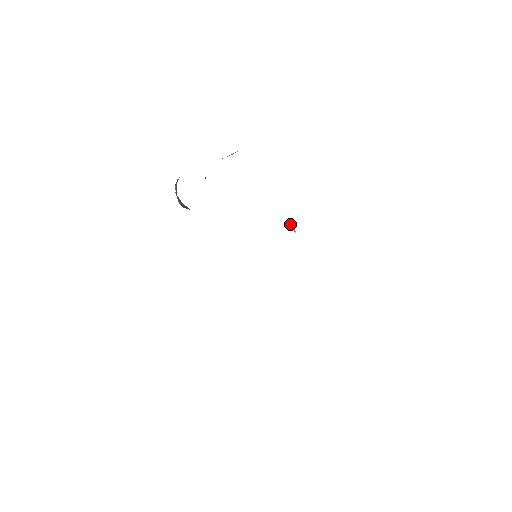
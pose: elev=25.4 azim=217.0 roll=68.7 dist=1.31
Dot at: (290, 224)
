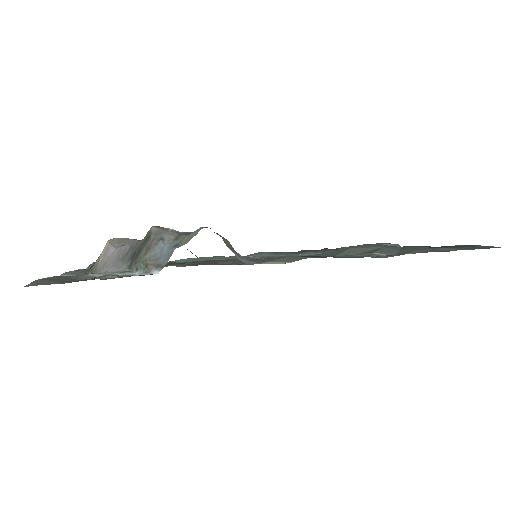
Dot at: occluded
